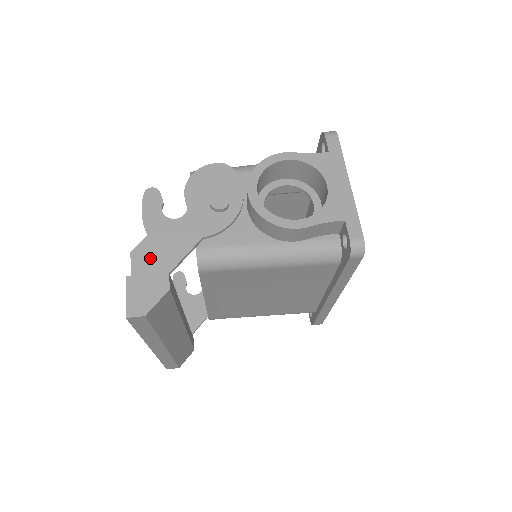
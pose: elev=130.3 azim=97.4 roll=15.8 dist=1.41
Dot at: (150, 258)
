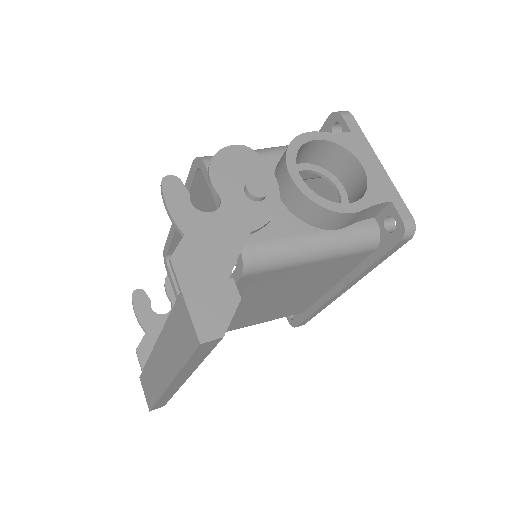
Dot at: (197, 263)
